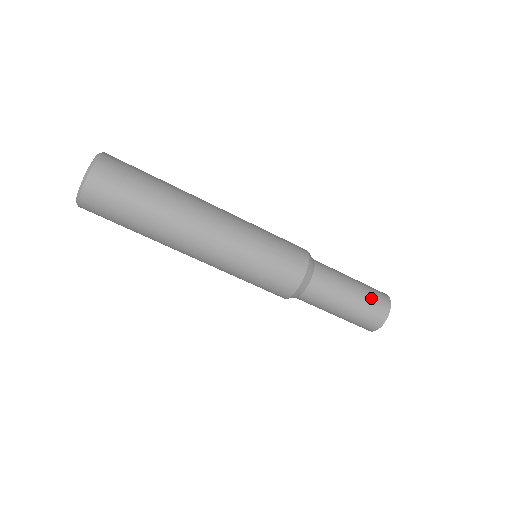
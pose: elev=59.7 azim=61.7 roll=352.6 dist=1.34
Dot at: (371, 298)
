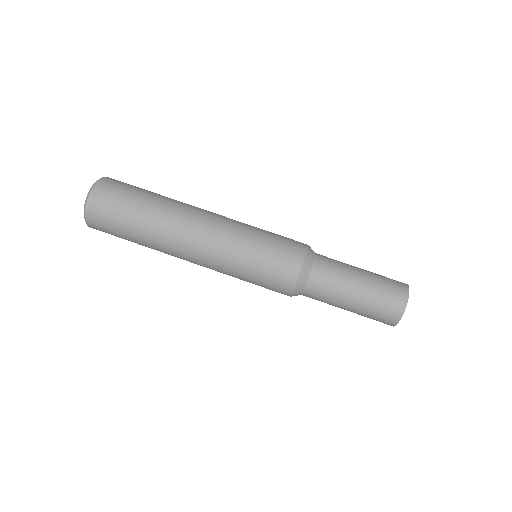
Dot at: (382, 276)
